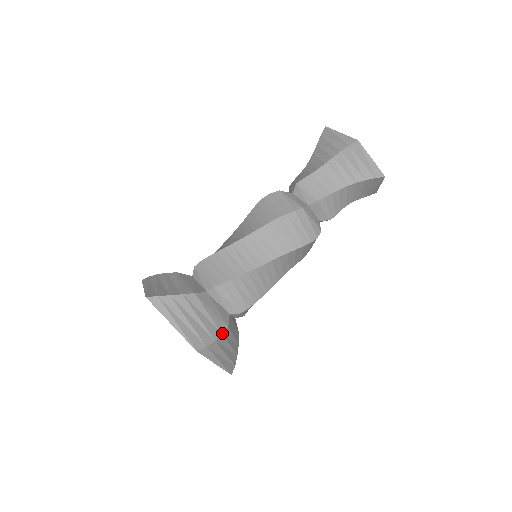
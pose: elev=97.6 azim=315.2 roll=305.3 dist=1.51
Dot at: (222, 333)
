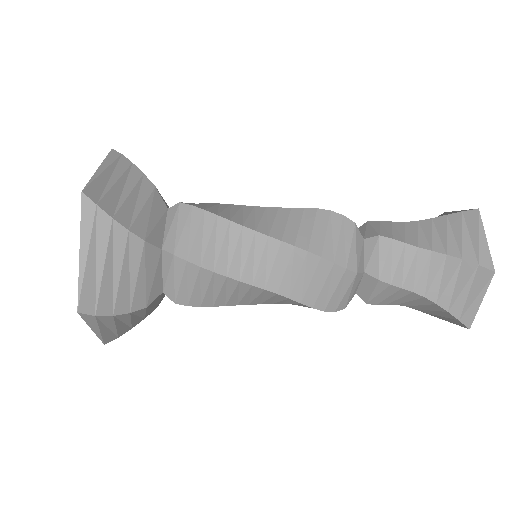
Dot at: (131, 311)
